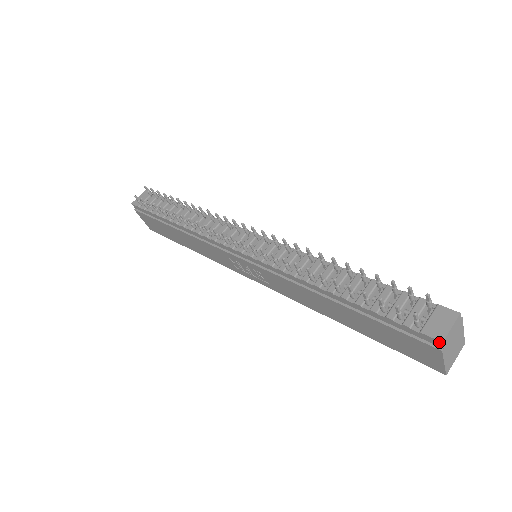
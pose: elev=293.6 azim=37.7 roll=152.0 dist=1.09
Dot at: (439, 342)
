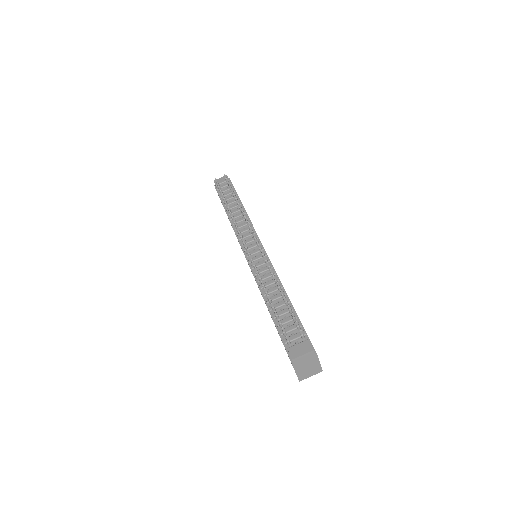
Dot at: (292, 359)
